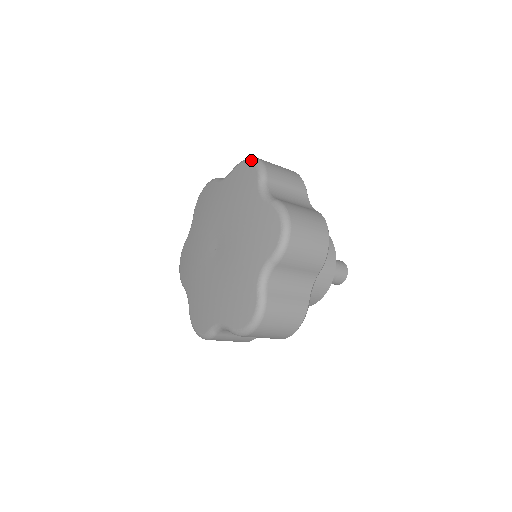
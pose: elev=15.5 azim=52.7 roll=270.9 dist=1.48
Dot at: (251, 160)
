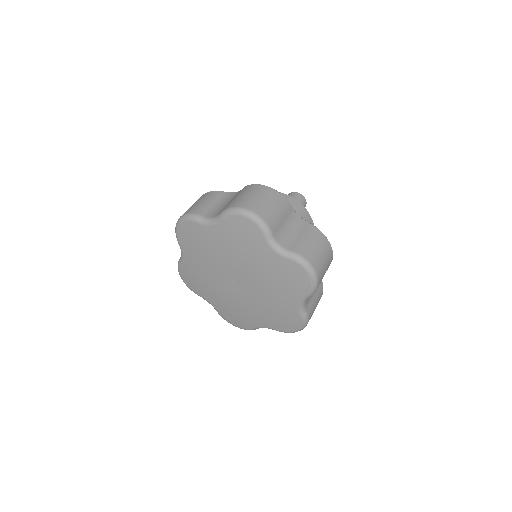
Dot at: (311, 277)
